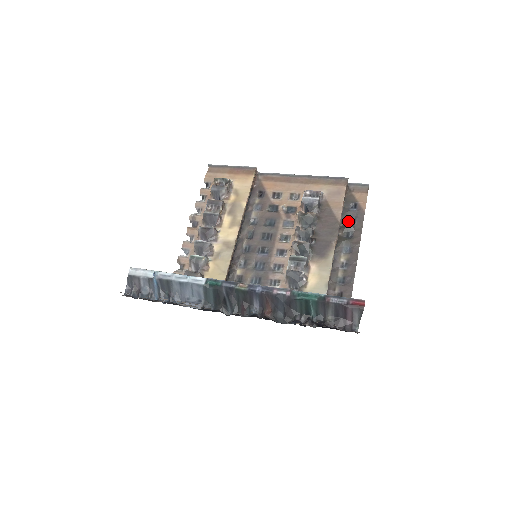
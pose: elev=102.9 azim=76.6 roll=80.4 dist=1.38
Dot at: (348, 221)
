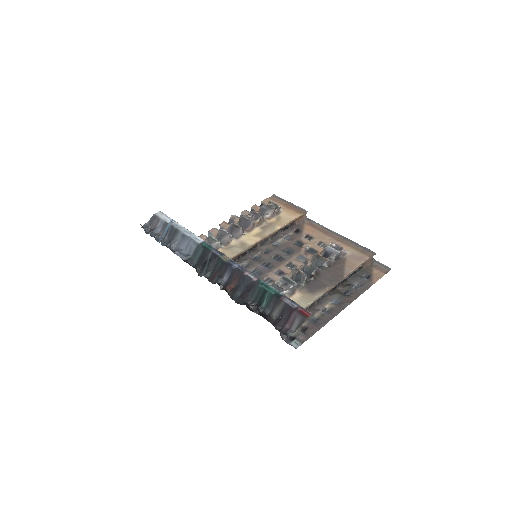
Dot at: (354, 284)
